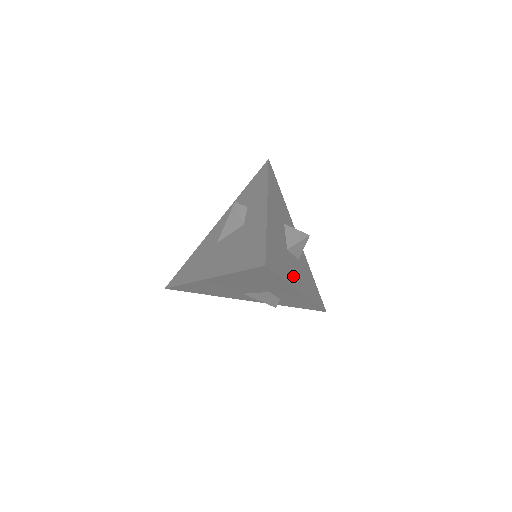
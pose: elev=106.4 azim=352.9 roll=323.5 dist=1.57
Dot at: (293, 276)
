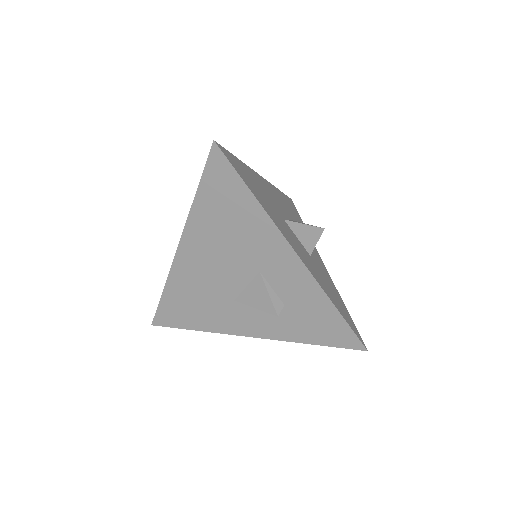
Dot at: (283, 230)
